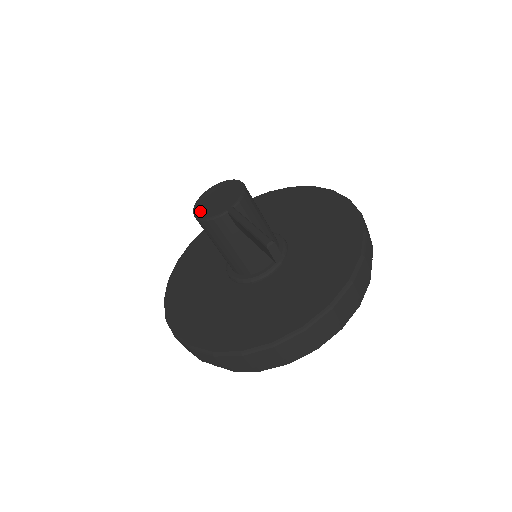
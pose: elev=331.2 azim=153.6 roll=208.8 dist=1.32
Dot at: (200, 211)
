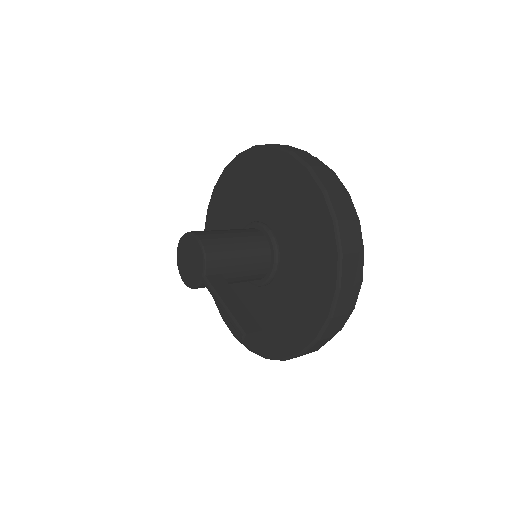
Dot at: (184, 276)
